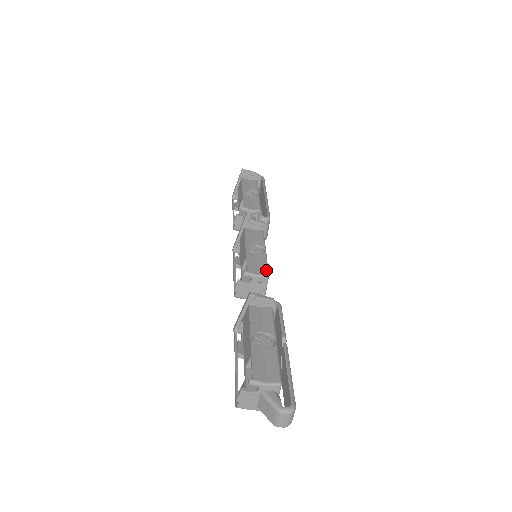
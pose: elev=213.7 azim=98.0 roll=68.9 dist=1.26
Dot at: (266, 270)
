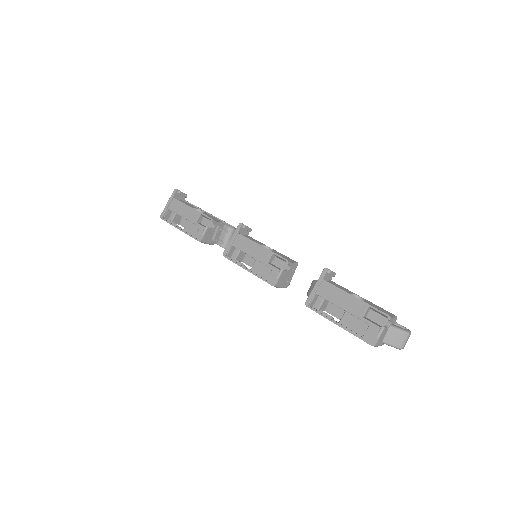
Dot at: (293, 260)
